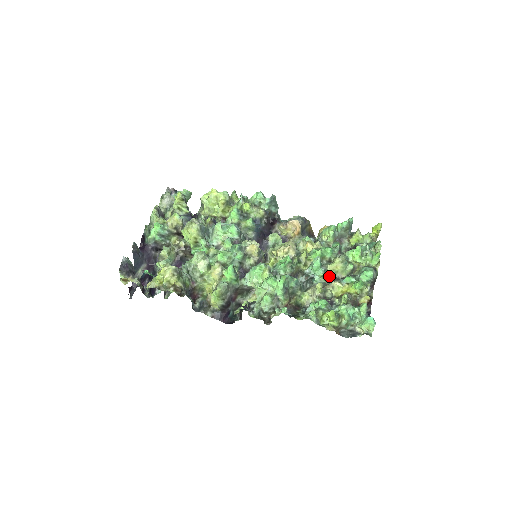
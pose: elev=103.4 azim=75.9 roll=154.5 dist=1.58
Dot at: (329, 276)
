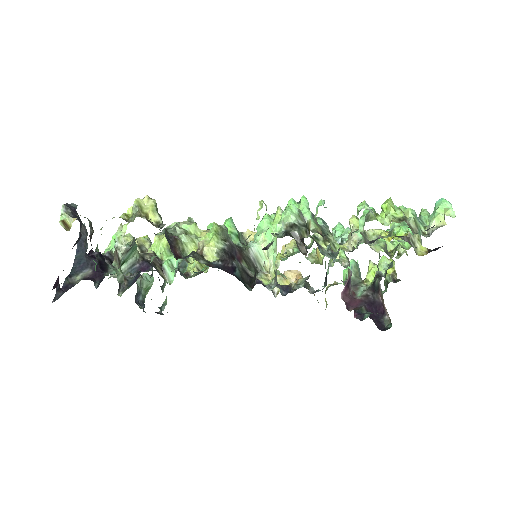
Dot at: occluded
